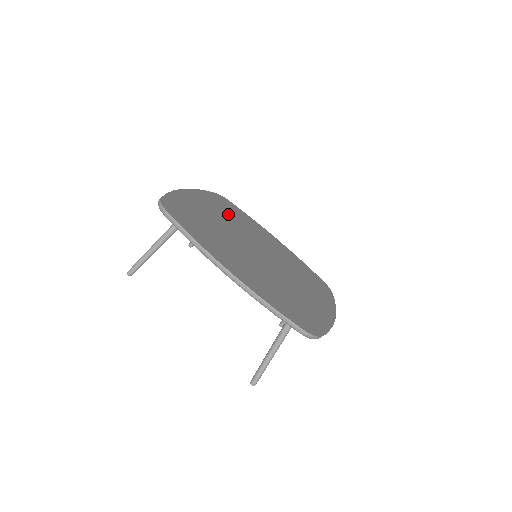
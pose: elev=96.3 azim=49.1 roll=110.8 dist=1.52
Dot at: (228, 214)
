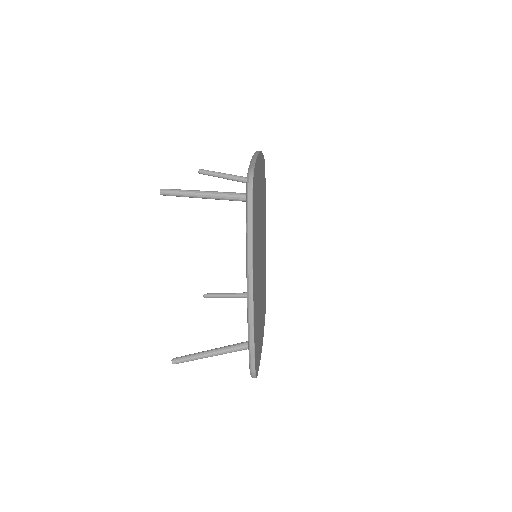
Dot at: occluded
